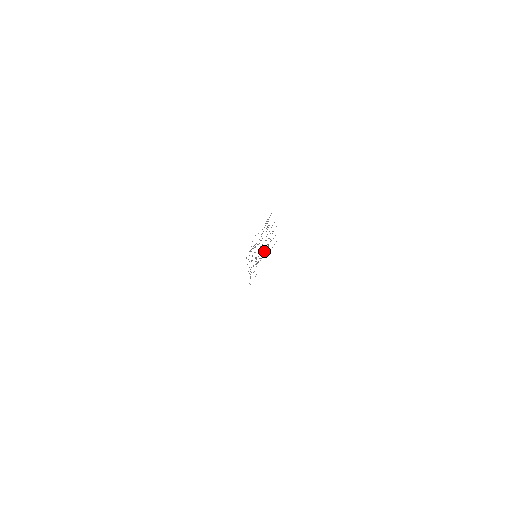
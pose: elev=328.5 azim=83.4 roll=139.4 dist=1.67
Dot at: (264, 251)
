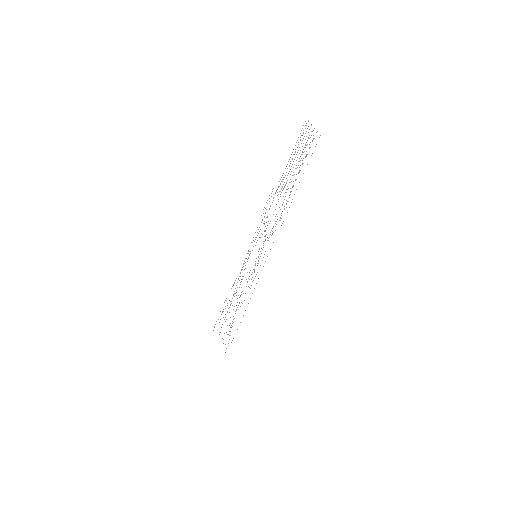
Dot at: occluded
